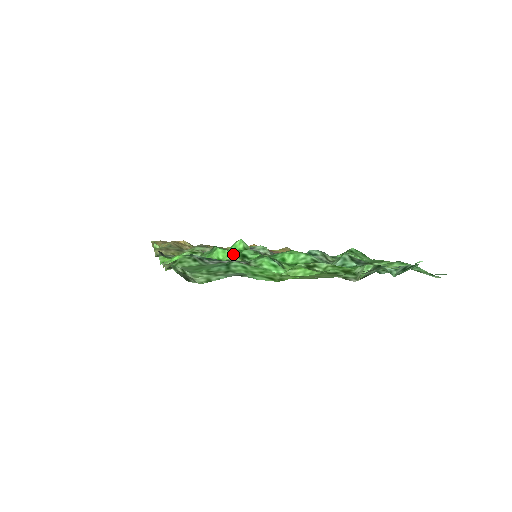
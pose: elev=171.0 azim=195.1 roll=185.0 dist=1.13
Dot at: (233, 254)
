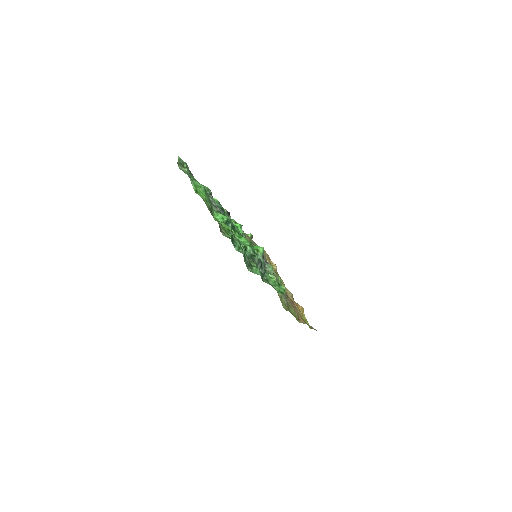
Dot at: occluded
